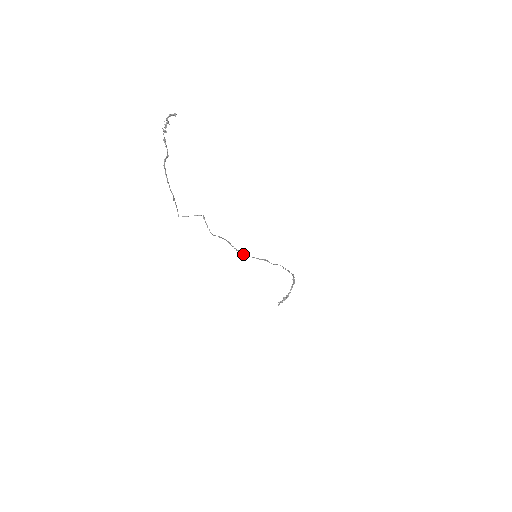
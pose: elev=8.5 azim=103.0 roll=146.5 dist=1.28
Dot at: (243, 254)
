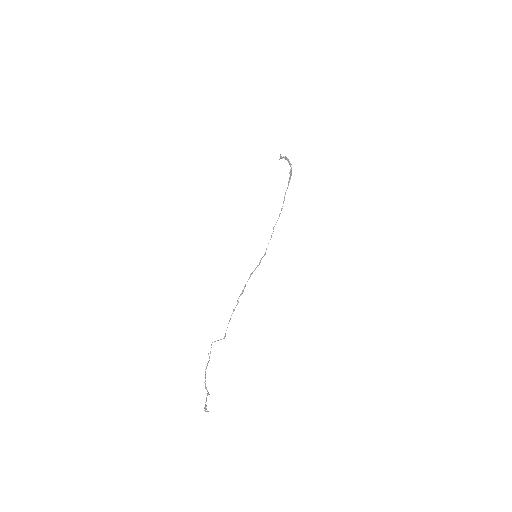
Dot at: occluded
